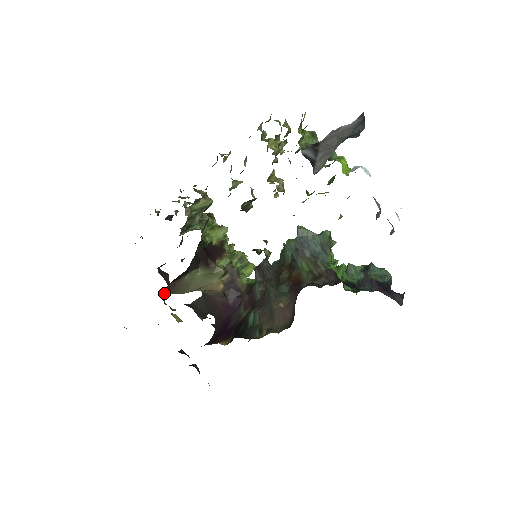
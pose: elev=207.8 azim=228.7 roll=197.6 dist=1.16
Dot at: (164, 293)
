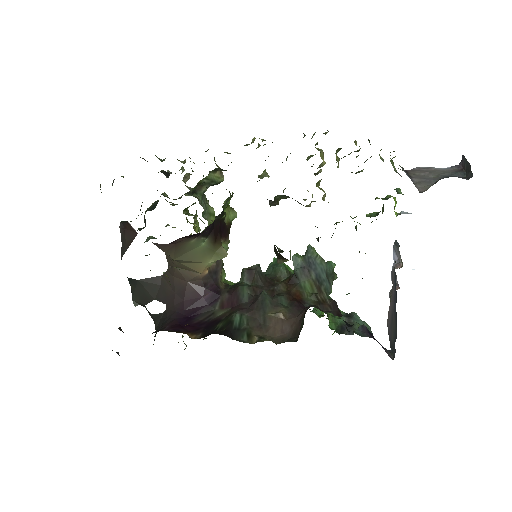
Dot at: (159, 247)
